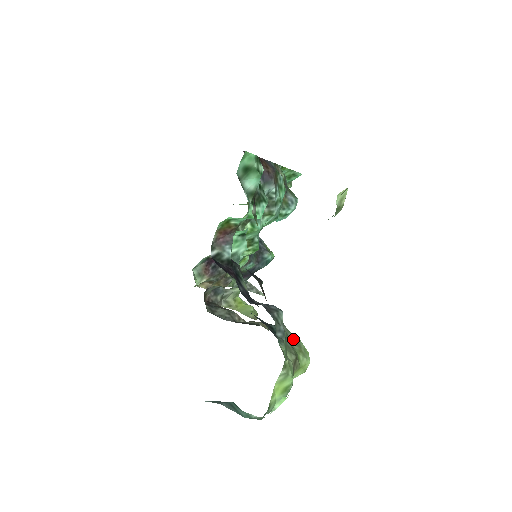
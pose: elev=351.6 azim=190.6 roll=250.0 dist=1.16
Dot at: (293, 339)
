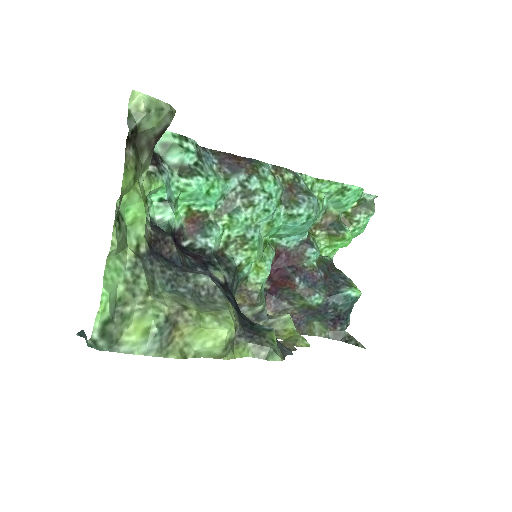
Dot at: (218, 307)
